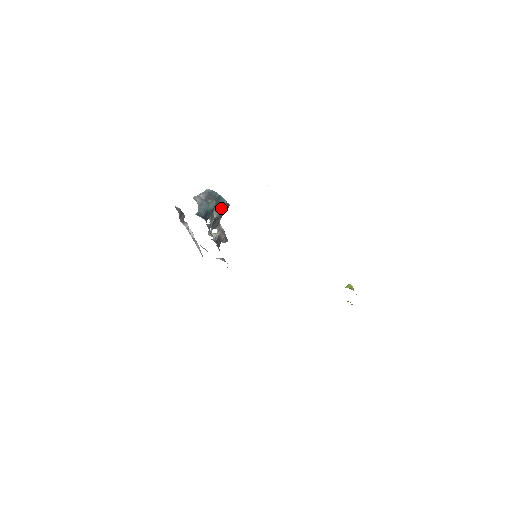
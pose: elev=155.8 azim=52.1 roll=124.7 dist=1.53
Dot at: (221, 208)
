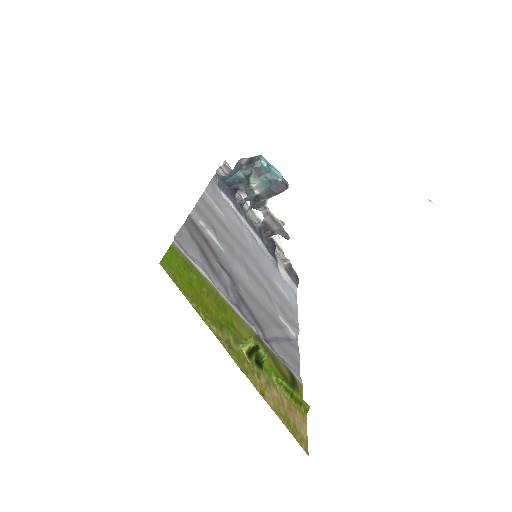
Dot at: (269, 185)
